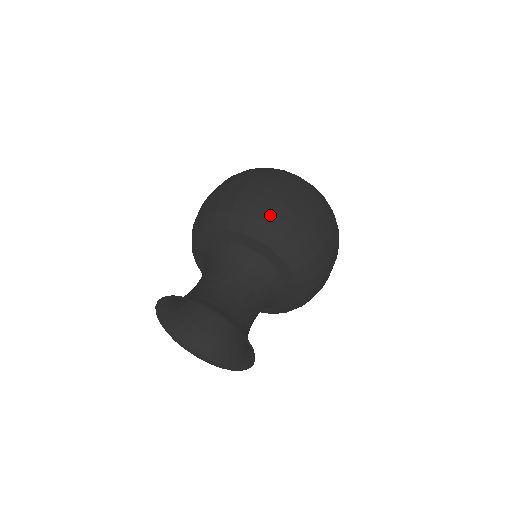
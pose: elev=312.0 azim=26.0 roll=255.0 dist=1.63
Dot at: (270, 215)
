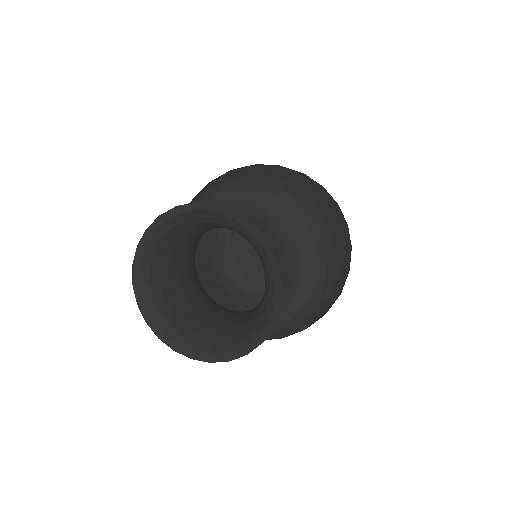
Dot at: (224, 175)
